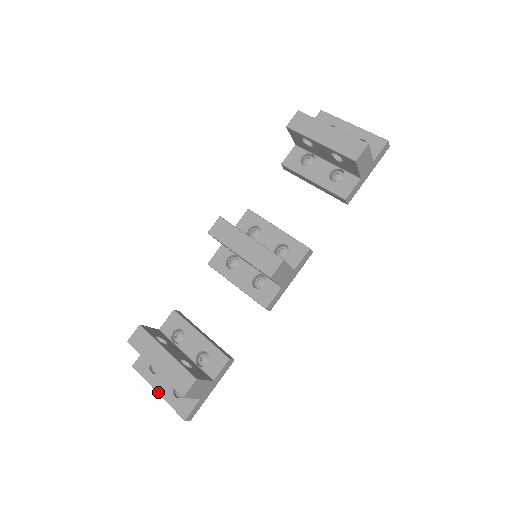
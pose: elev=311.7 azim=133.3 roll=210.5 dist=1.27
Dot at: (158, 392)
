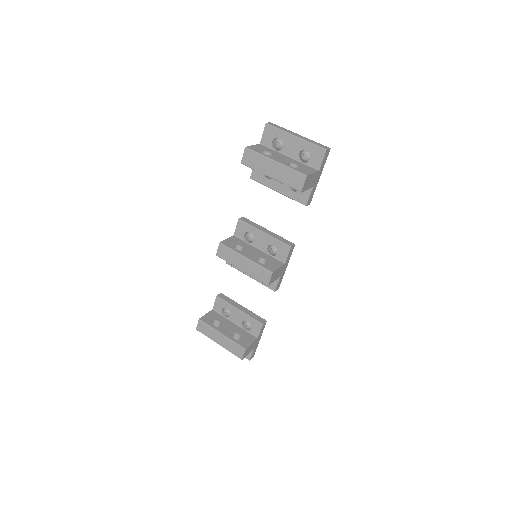
Dot at: occluded
